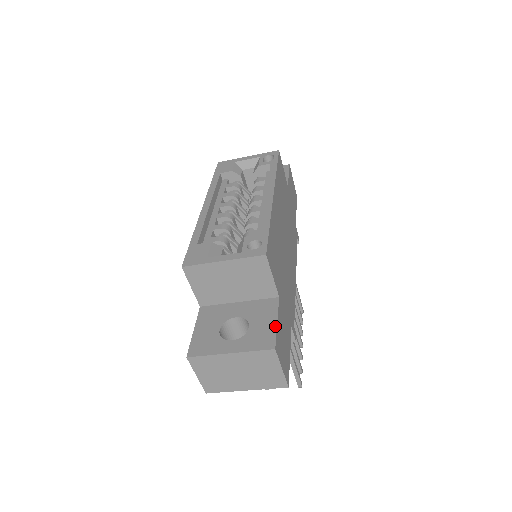
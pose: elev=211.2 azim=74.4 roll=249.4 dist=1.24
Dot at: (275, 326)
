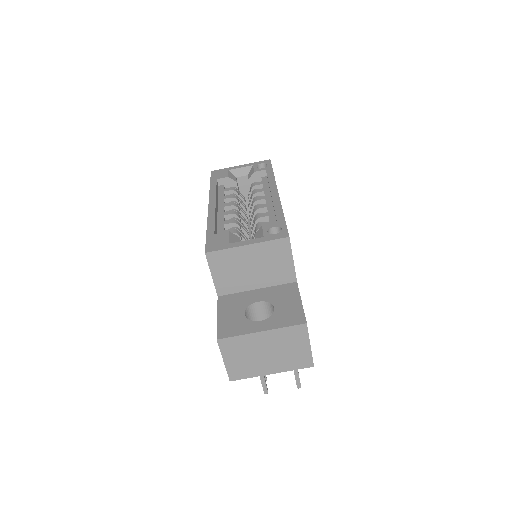
Dot at: (301, 305)
